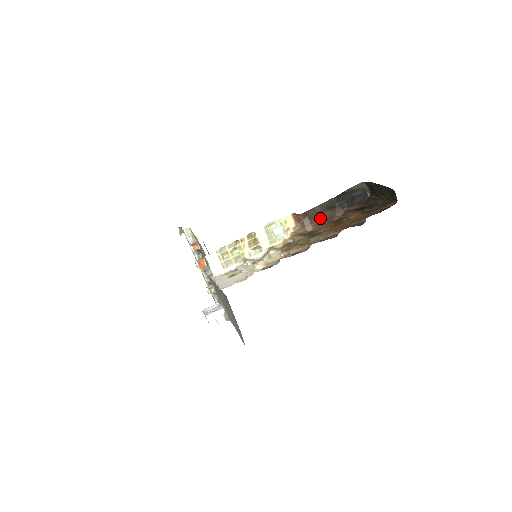
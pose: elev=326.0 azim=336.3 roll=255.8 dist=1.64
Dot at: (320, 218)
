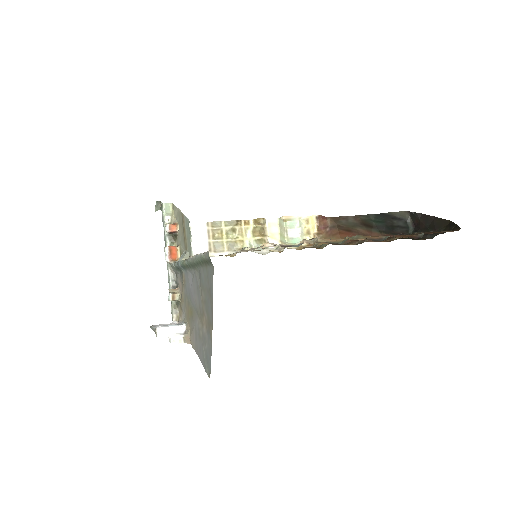
Dot at: (352, 232)
